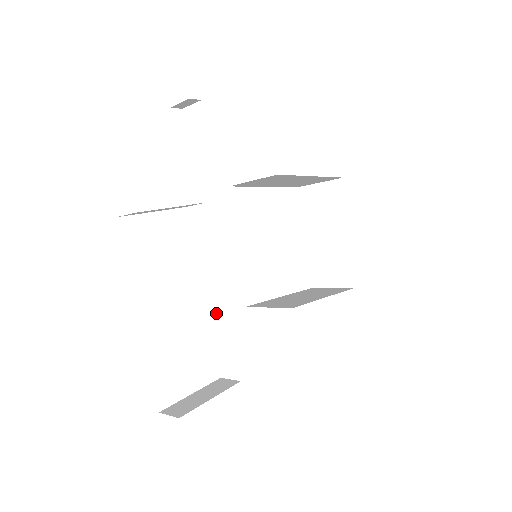
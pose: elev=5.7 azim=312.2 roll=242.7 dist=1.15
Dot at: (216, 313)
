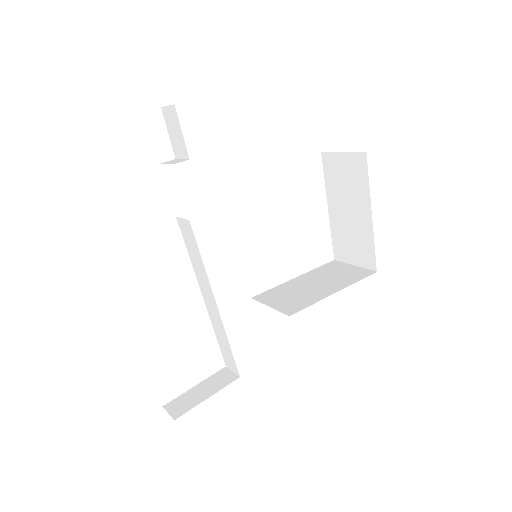
Dot at: (214, 317)
